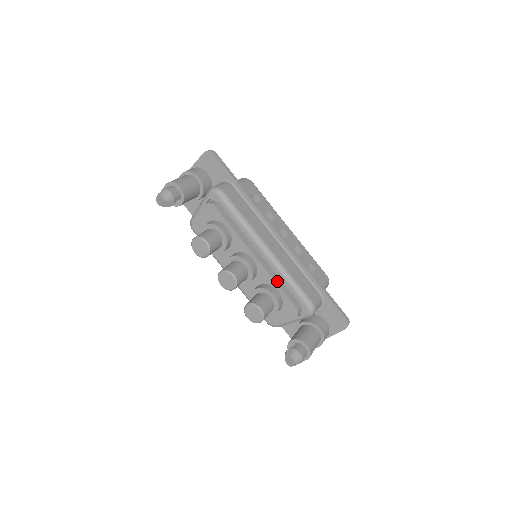
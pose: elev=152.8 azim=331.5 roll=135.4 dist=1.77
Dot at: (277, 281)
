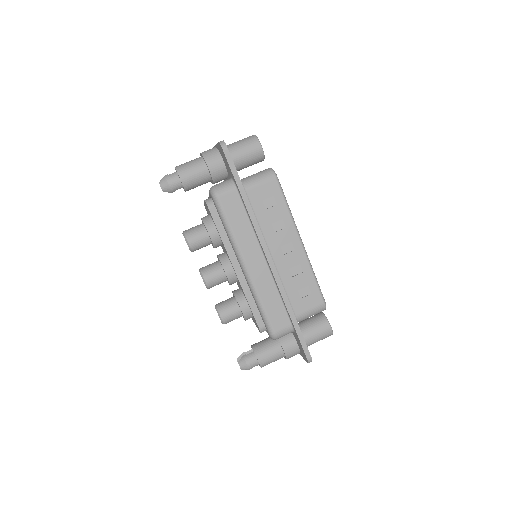
Dot at: (249, 298)
